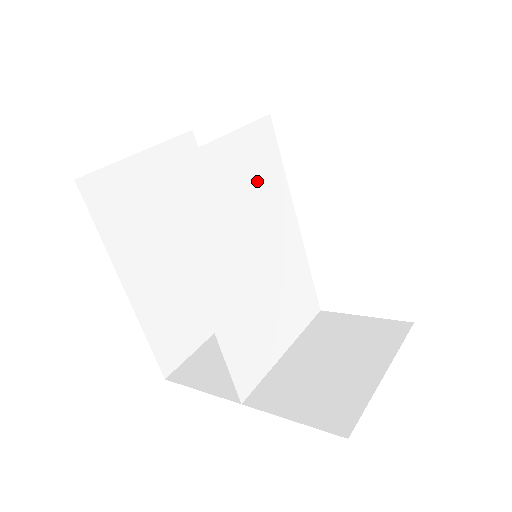
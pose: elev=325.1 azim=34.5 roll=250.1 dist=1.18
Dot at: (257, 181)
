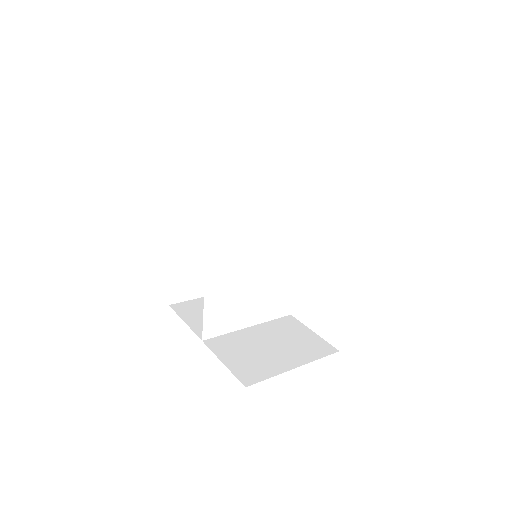
Dot at: (279, 210)
